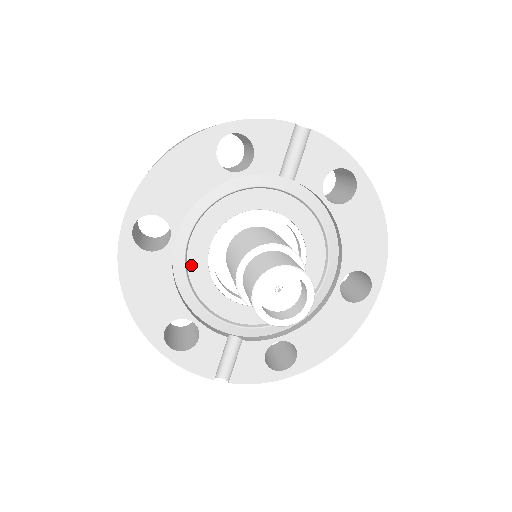
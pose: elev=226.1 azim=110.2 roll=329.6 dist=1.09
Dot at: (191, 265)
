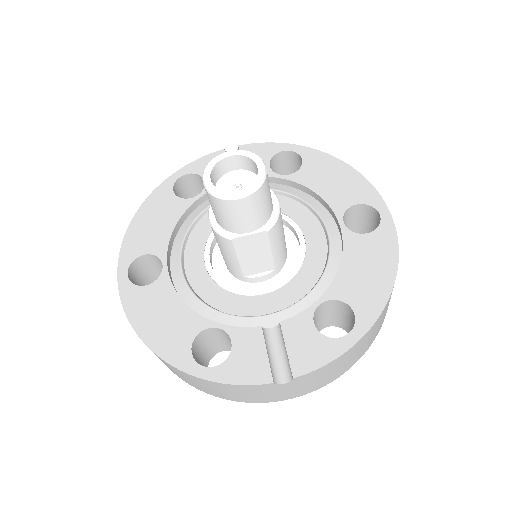
Dot at: (195, 284)
